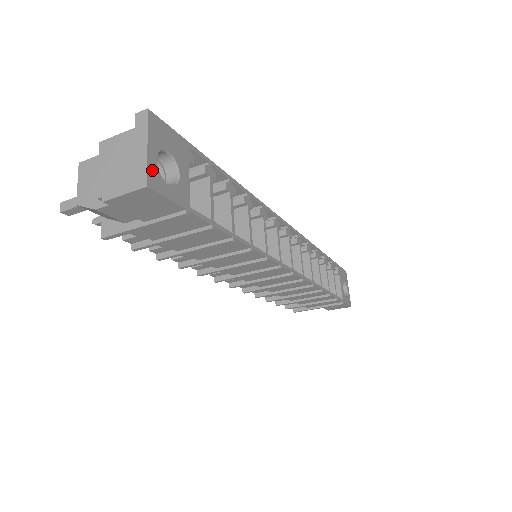
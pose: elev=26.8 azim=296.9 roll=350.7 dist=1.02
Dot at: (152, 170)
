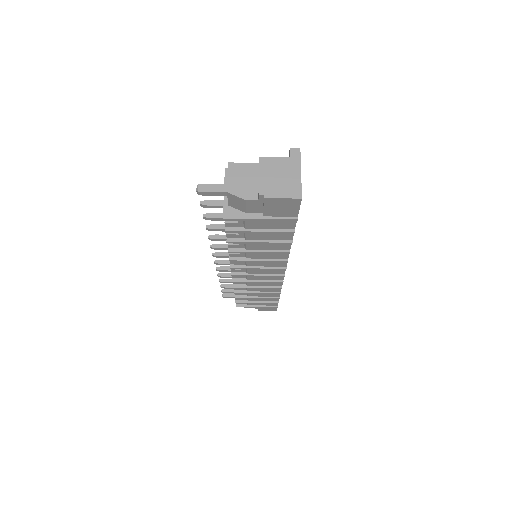
Dot at: (301, 188)
